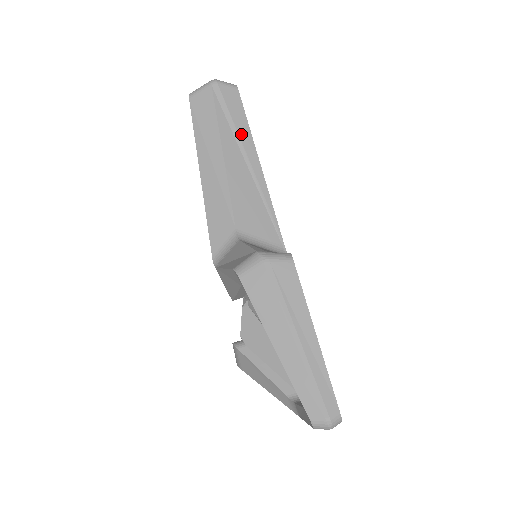
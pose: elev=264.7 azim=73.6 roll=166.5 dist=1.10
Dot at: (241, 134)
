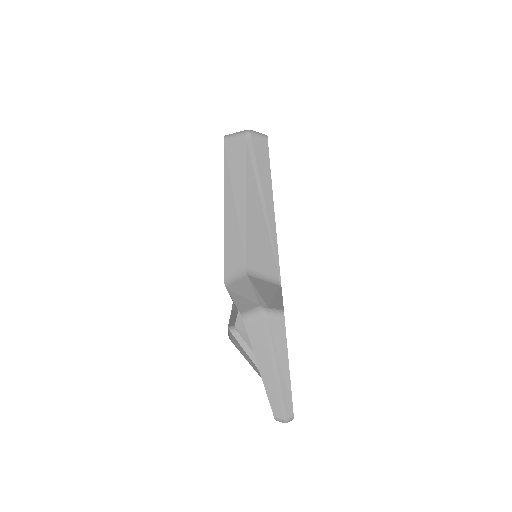
Dot at: (263, 184)
